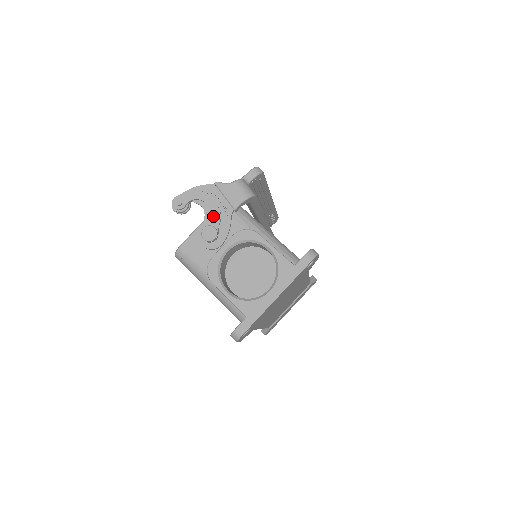
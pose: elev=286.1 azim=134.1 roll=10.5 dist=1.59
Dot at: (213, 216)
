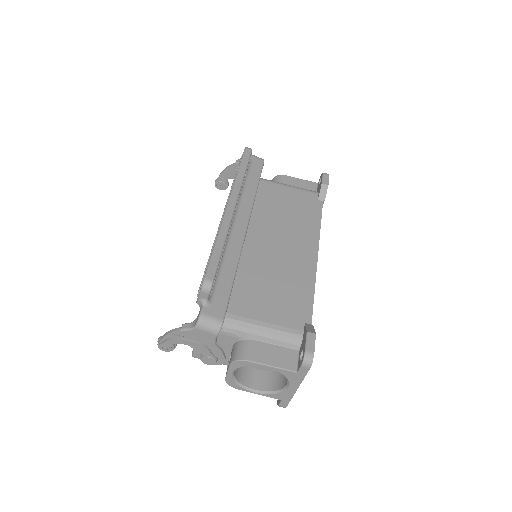
Dot at: (201, 350)
